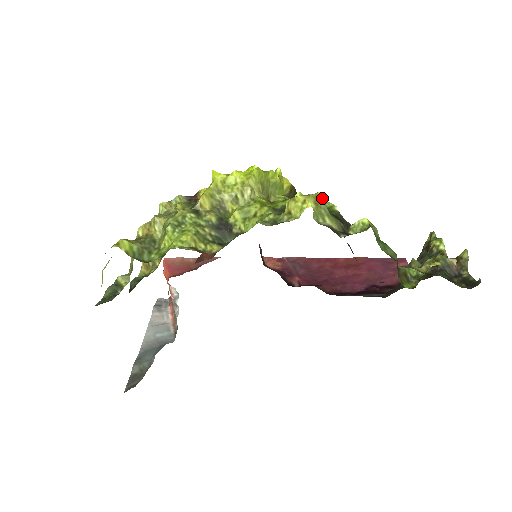
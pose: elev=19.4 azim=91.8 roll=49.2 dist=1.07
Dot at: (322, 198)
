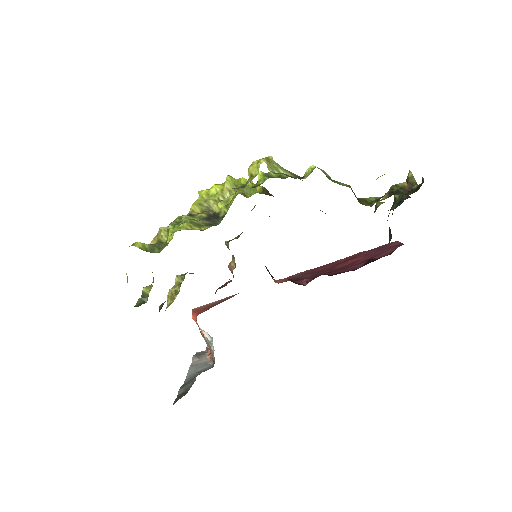
Dot at: (273, 160)
